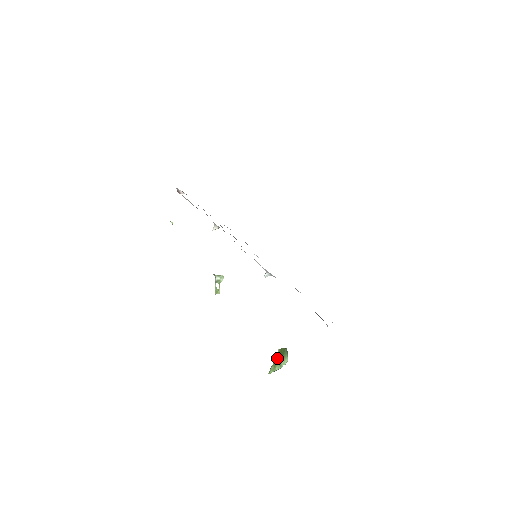
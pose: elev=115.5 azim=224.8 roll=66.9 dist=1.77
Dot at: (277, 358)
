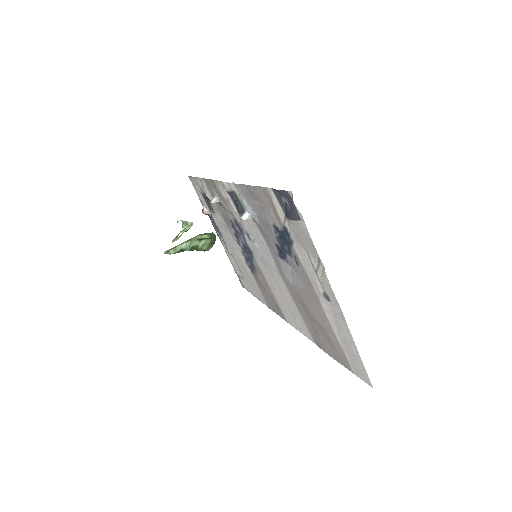
Dot at: occluded
